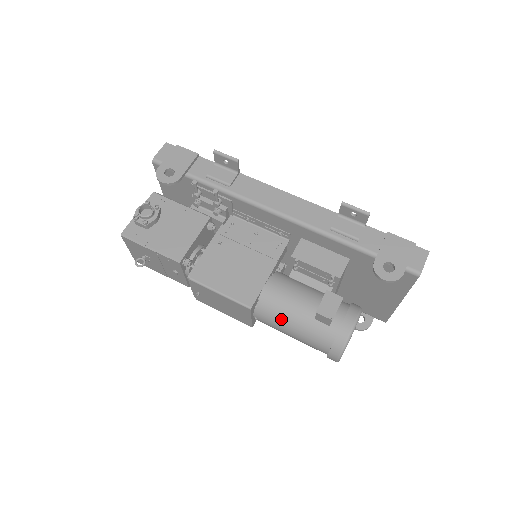
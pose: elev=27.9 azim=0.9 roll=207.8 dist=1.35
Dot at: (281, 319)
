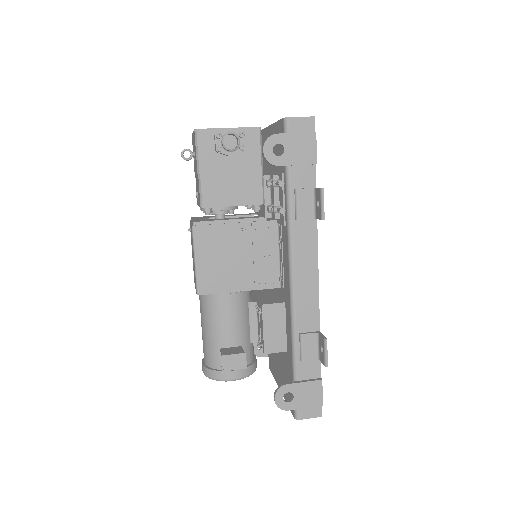
Dot at: (207, 319)
